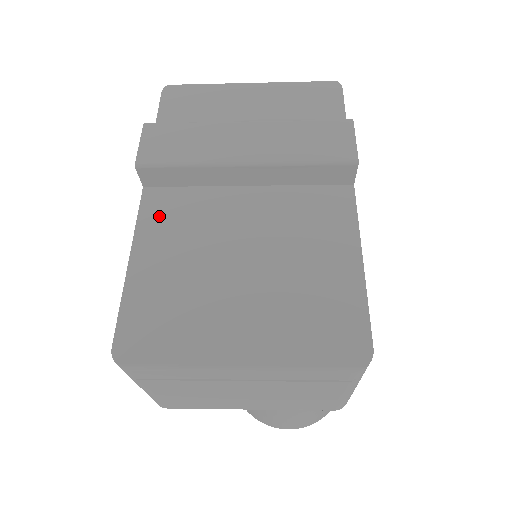
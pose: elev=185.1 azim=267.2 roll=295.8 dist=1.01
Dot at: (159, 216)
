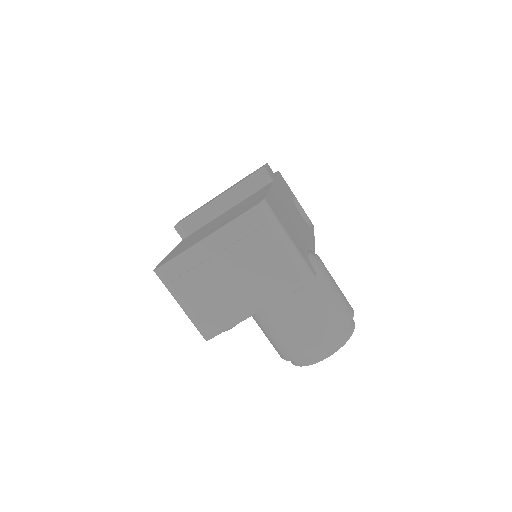
Dot at: (186, 239)
